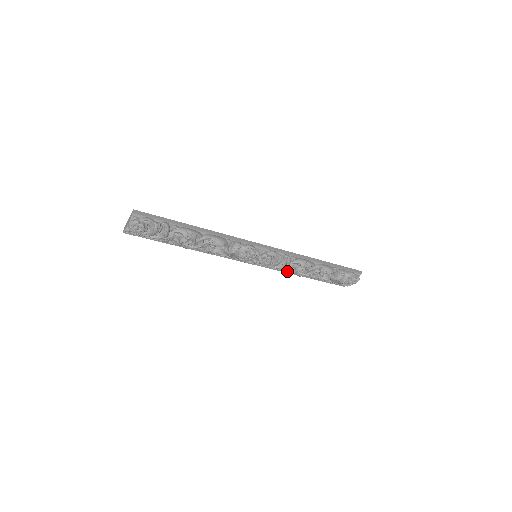
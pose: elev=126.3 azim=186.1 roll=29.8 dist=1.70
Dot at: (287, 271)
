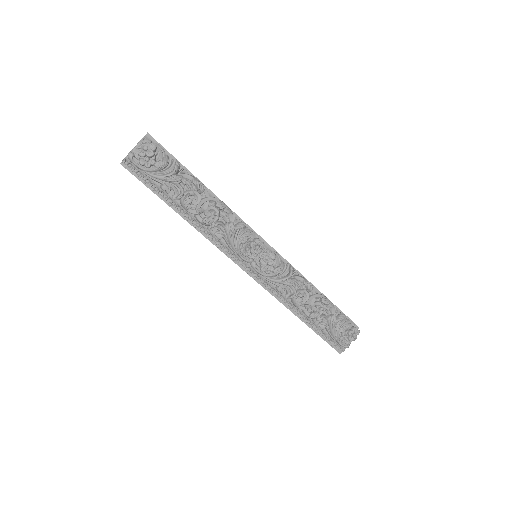
Dot at: (283, 300)
